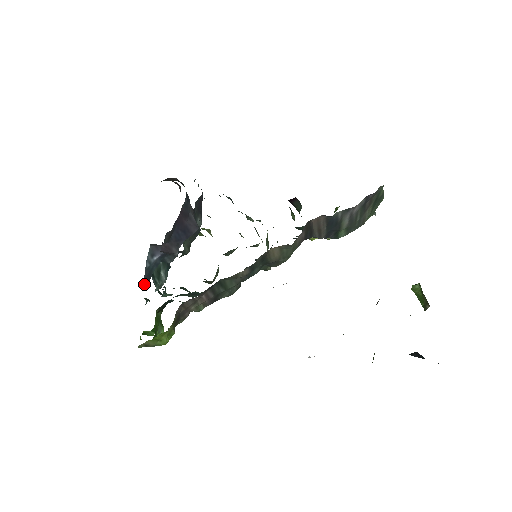
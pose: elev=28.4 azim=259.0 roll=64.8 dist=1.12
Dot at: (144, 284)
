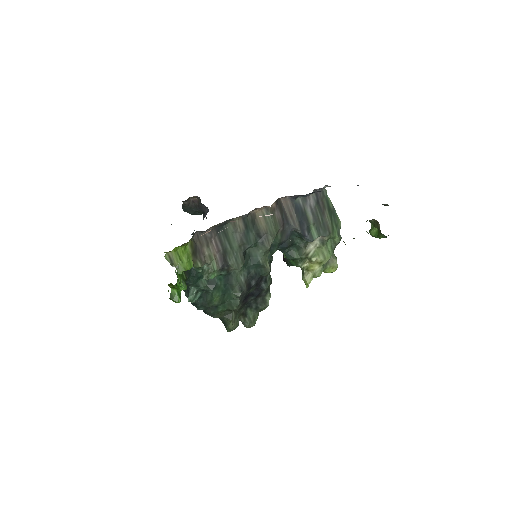
Dot at: occluded
